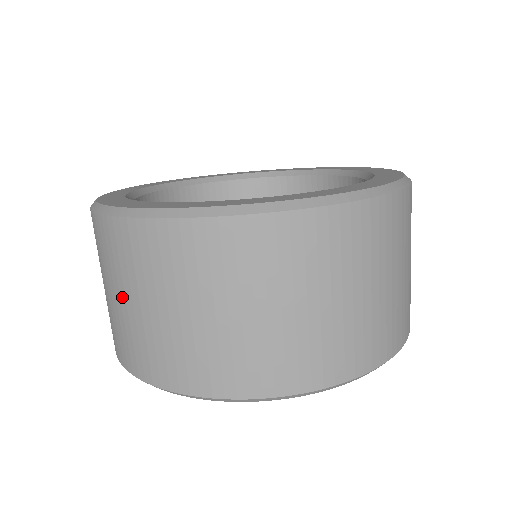
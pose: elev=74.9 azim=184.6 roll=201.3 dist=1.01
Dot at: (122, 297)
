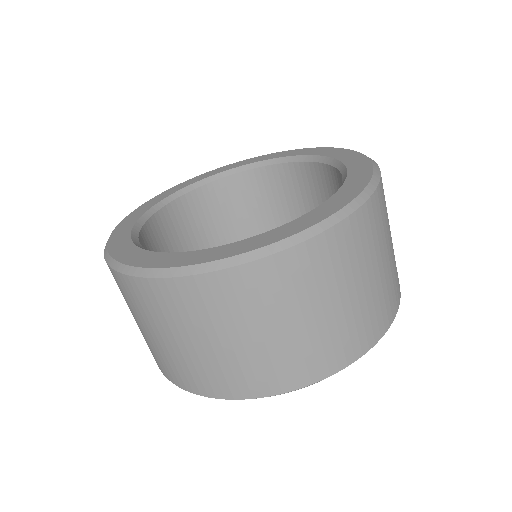
Dot at: (223, 339)
